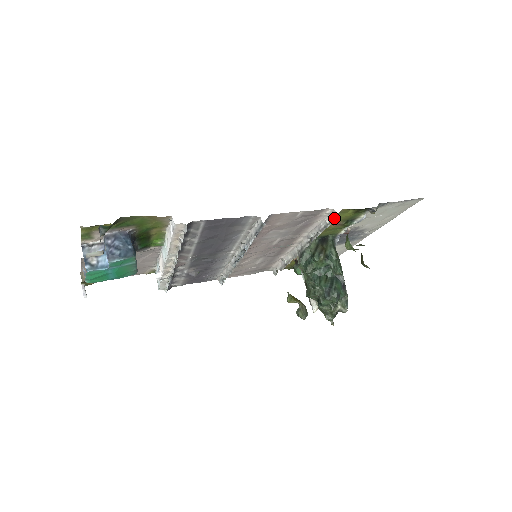
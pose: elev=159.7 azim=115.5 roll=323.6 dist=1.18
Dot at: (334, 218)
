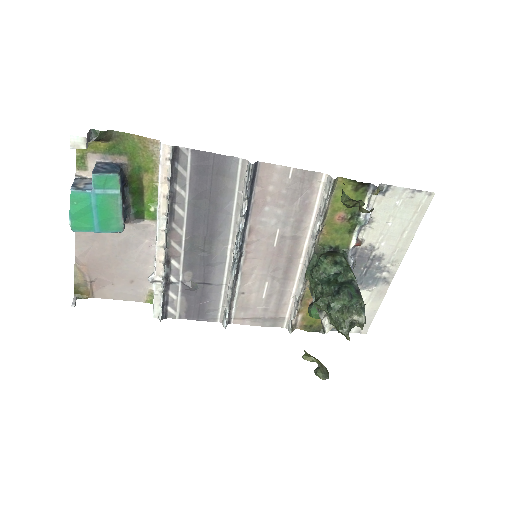
Dot at: (330, 185)
